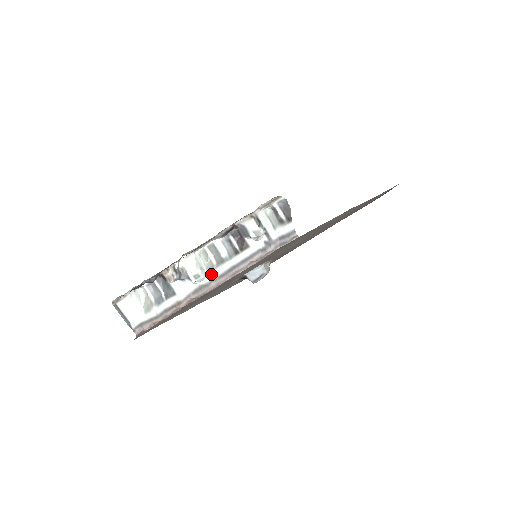
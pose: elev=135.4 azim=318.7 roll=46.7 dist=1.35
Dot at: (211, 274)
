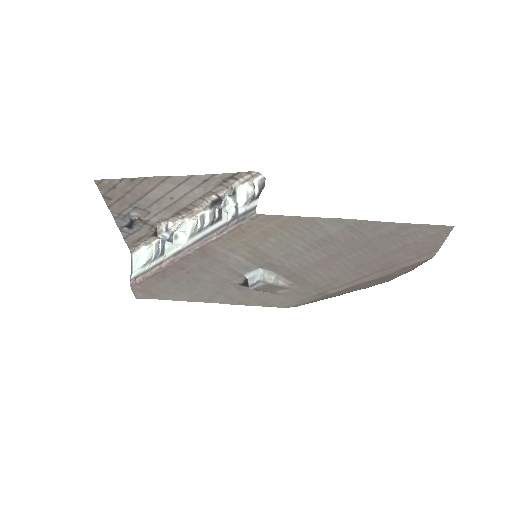
Dot at: (189, 240)
